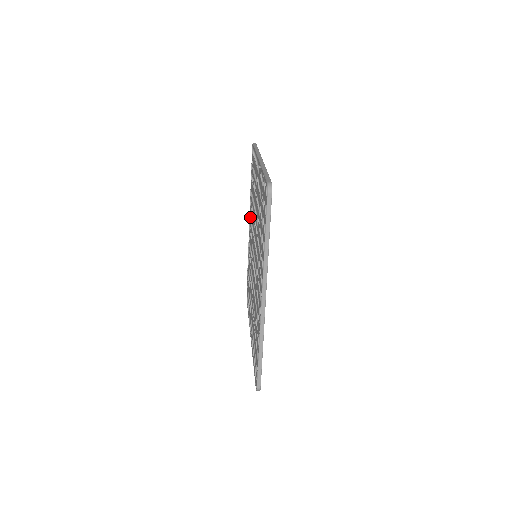
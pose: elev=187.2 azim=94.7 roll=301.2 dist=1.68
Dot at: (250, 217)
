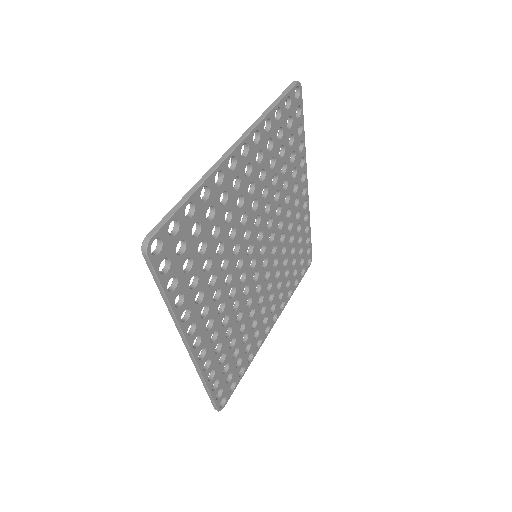
Dot at: occluded
